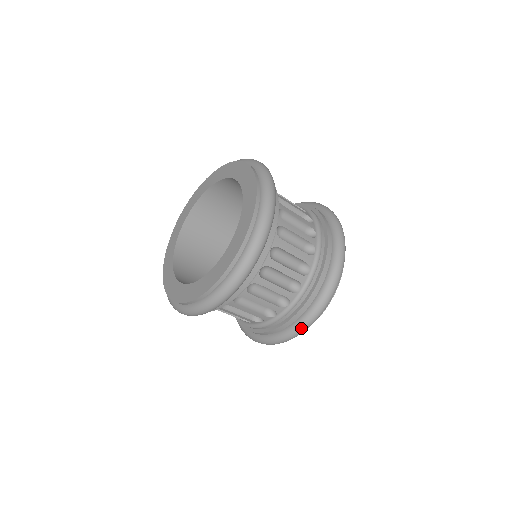
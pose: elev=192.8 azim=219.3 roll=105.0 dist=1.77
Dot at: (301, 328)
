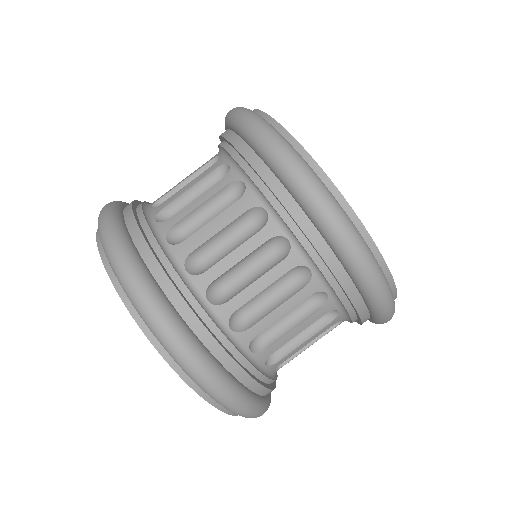
Dot at: (360, 269)
